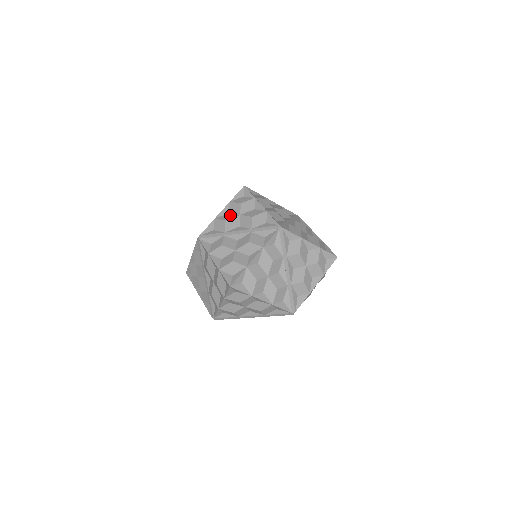
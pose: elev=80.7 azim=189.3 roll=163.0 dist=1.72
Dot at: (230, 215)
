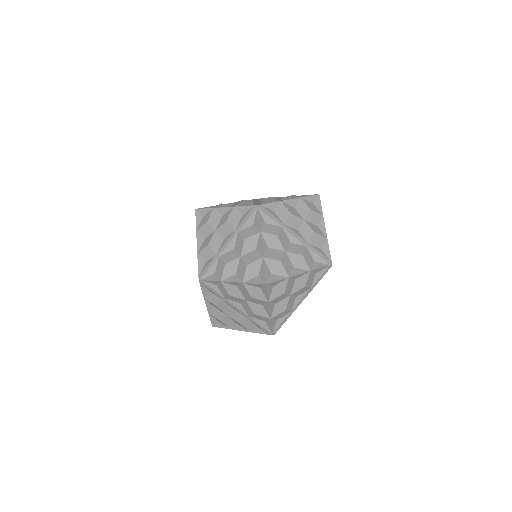
Dot at: (207, 239)
